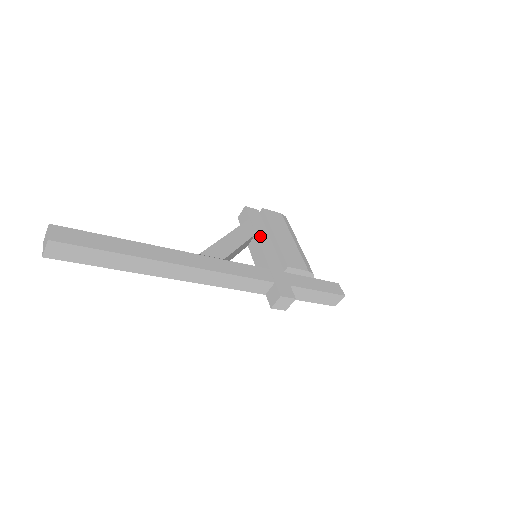
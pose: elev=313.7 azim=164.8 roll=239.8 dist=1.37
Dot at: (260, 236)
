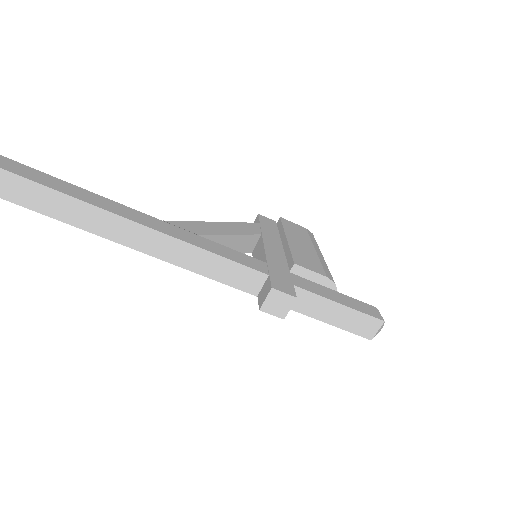
Dot at: (267, 237)
